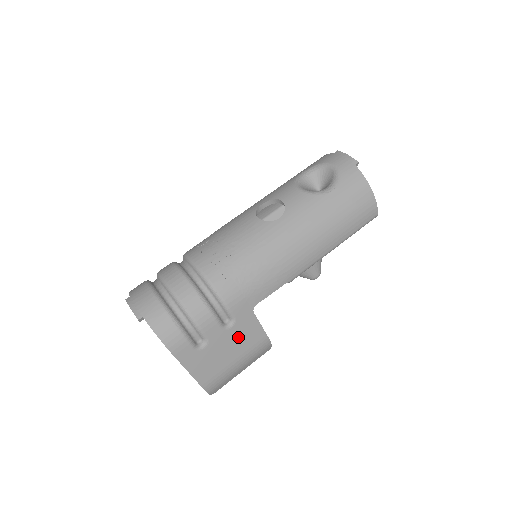
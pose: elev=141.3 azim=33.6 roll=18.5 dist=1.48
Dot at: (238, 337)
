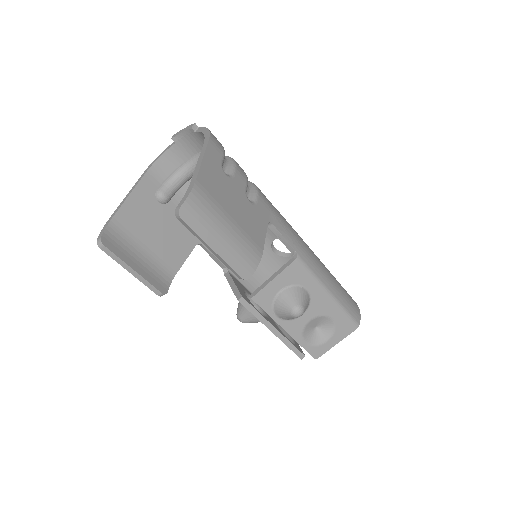
Dot at: (247, 214)
